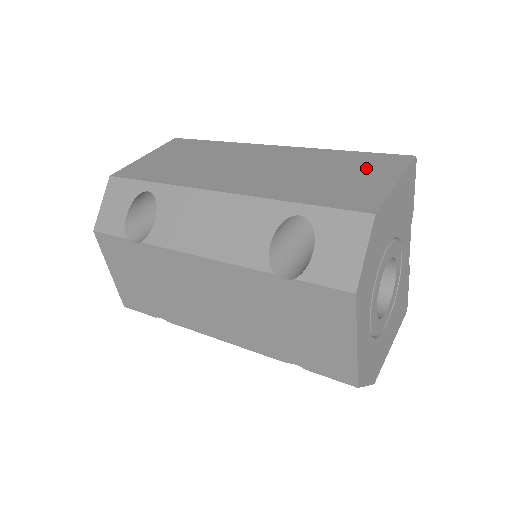
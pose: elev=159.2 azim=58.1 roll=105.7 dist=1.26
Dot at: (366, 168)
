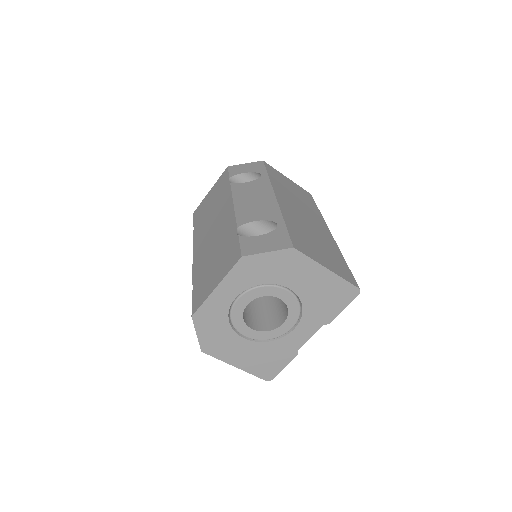
Dot at: (333, 261)
